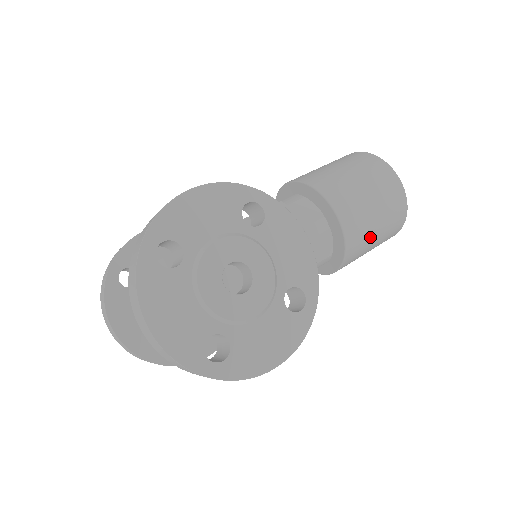
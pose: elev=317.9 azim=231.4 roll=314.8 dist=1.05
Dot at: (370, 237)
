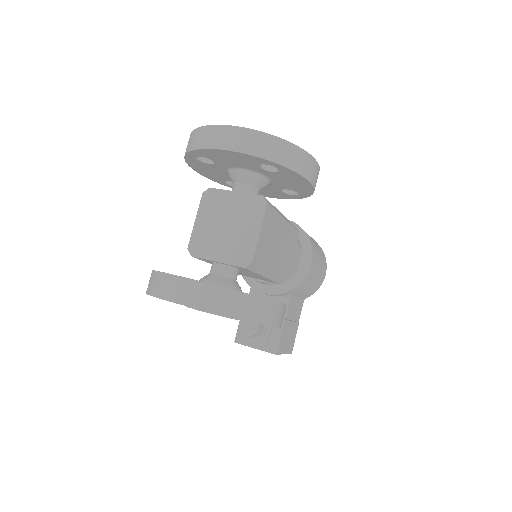
Dot at: occluded
